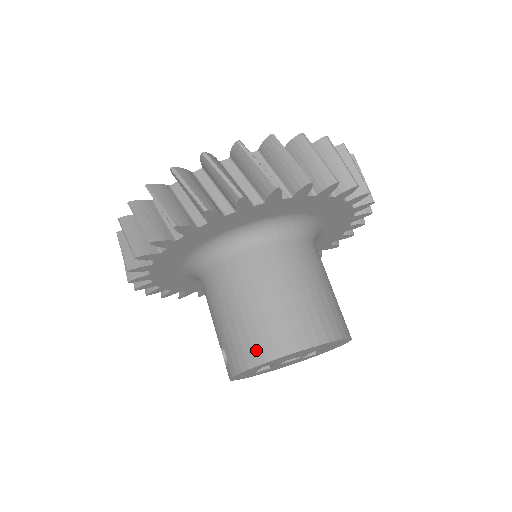
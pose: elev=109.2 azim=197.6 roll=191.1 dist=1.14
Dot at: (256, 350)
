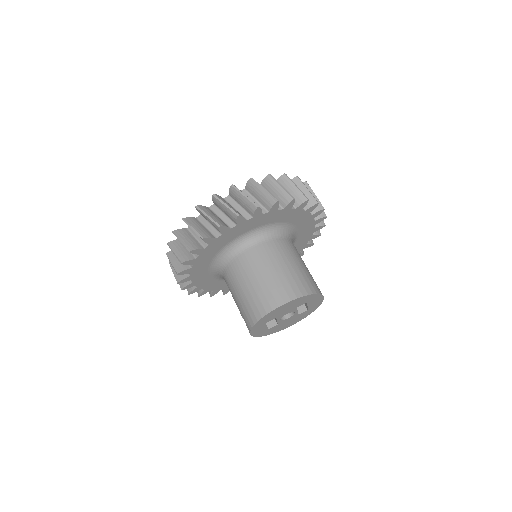
Dot at: (255, 312)
